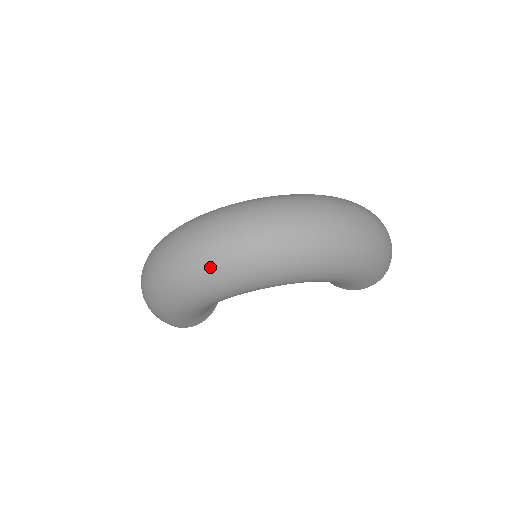
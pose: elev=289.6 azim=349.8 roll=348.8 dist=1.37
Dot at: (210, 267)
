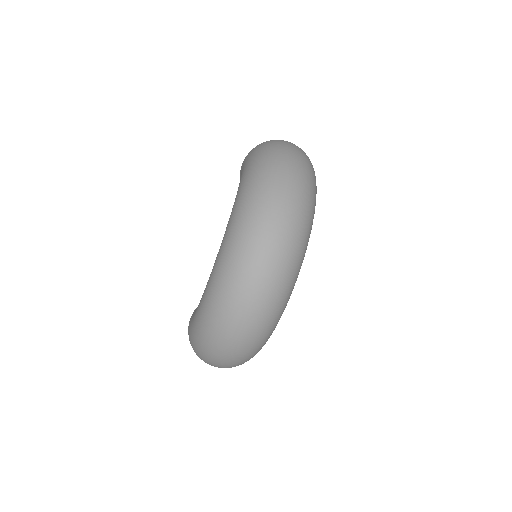
Dot at: (276, 300)
